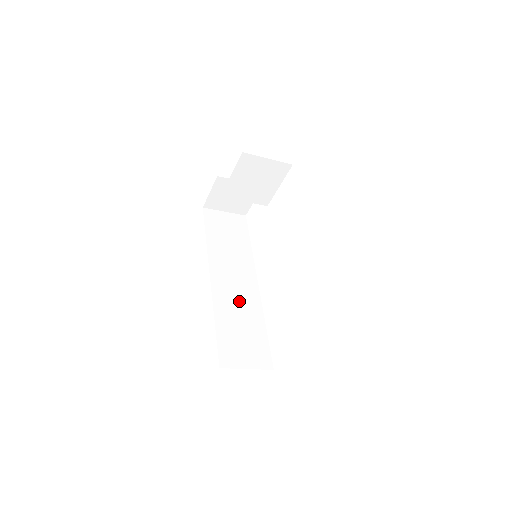
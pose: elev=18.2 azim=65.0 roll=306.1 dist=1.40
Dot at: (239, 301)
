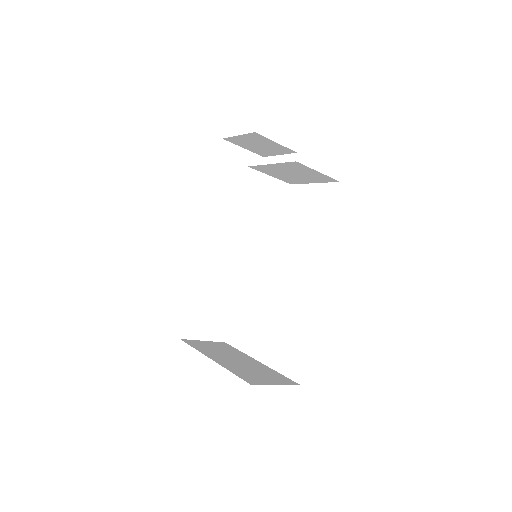
Dot at: (220, 268)
